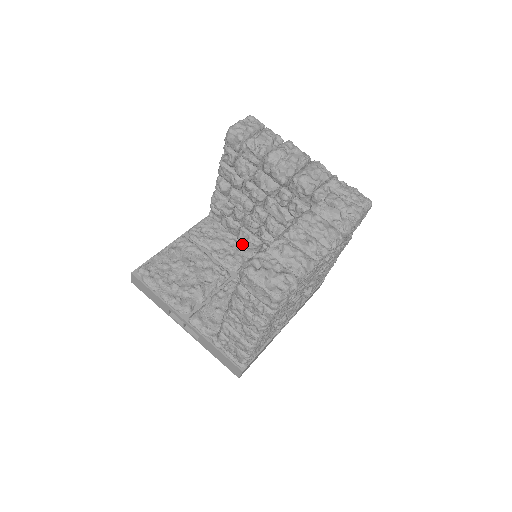
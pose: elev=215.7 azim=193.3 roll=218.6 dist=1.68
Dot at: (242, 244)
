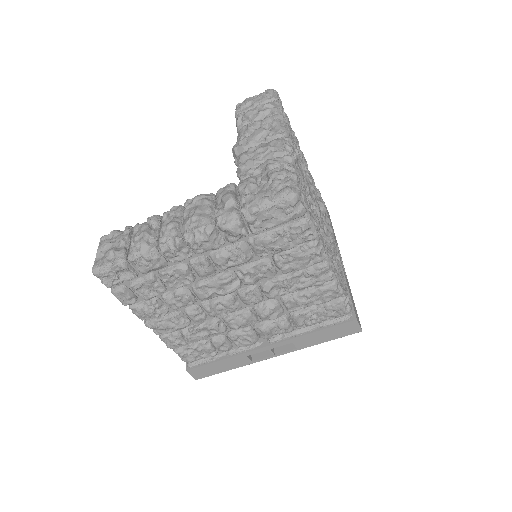
Dot at: occluded
